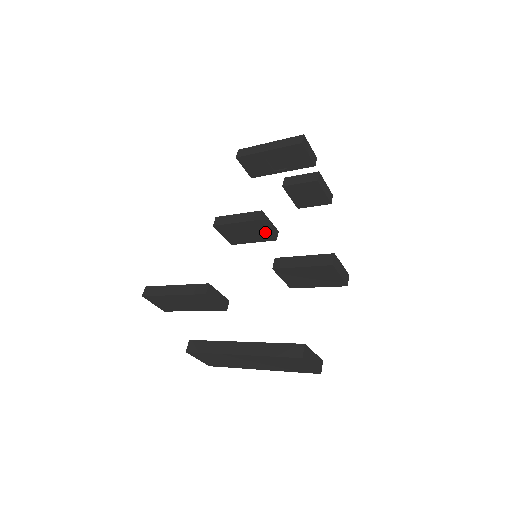
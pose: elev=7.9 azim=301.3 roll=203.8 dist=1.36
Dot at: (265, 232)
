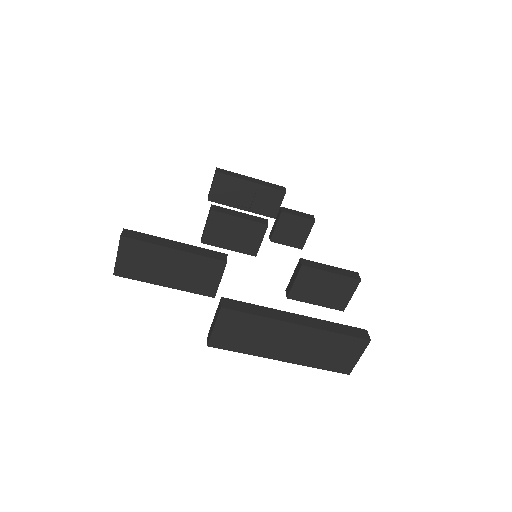
Dot at: (256, 242)
